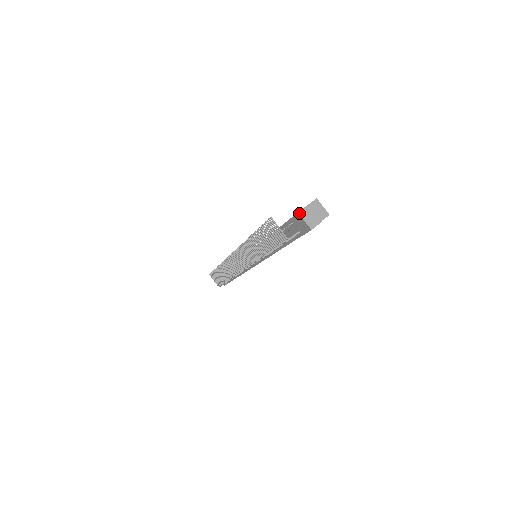
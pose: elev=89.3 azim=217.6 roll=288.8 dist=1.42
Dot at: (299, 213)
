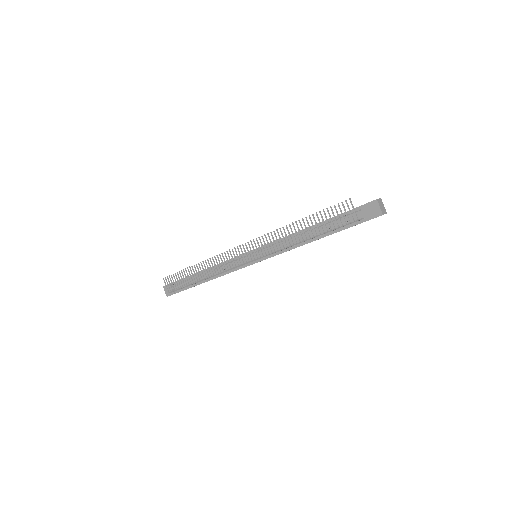
Dot at: (377, 200)
